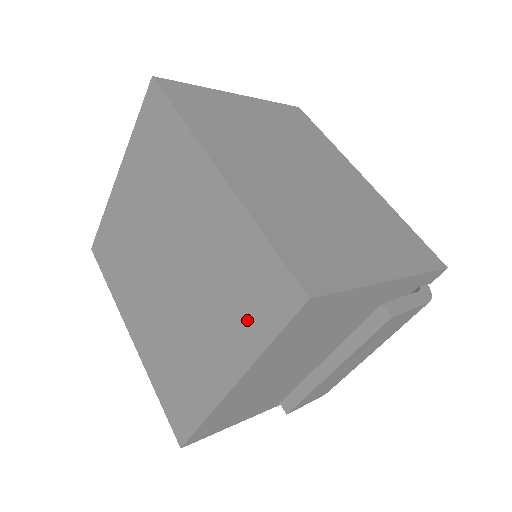
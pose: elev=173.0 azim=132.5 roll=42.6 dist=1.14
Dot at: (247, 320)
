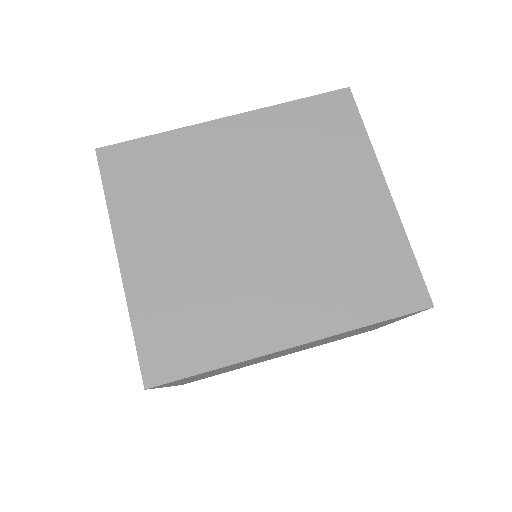
Dot at: (343, 145)
